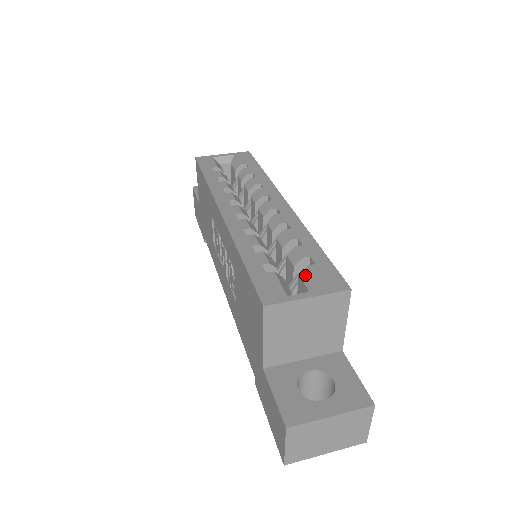
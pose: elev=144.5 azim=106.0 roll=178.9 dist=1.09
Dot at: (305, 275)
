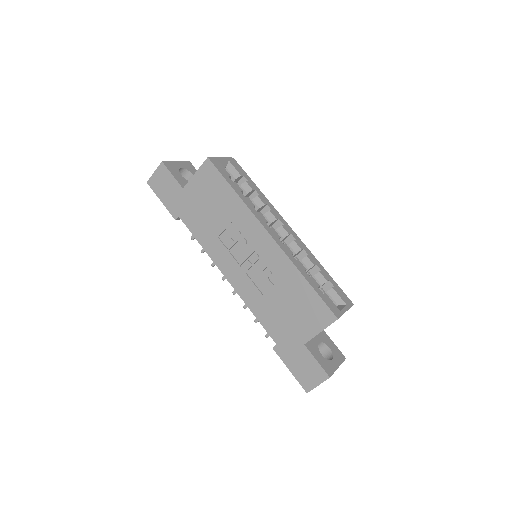
Dot at: (332, 293)
